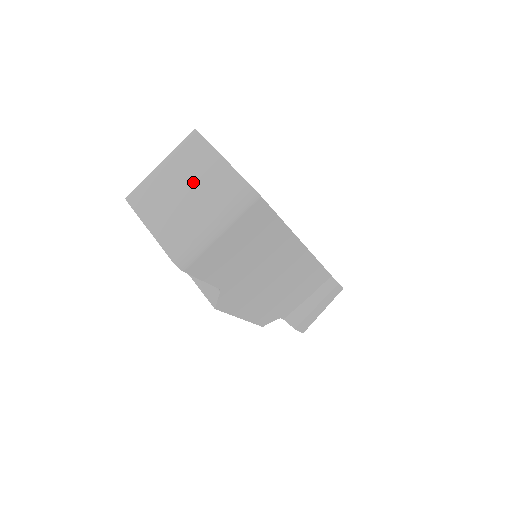
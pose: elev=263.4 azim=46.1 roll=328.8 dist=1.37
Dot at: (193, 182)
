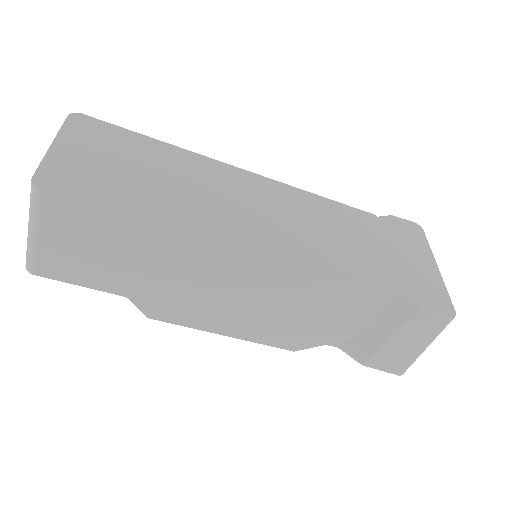
Dot at: occluded
